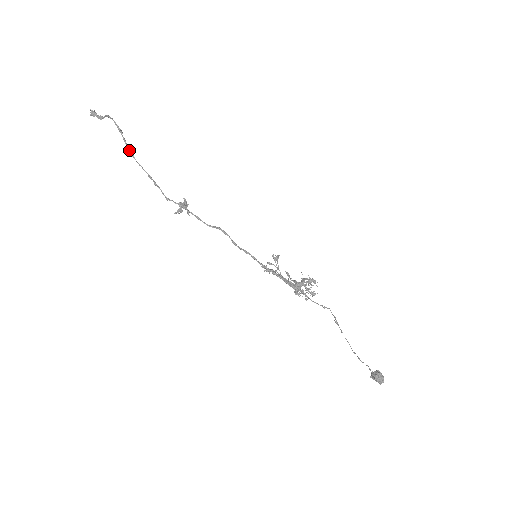
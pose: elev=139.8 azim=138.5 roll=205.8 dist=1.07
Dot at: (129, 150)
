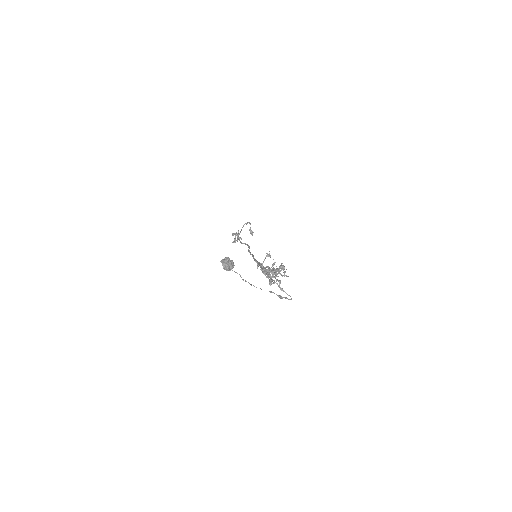
Dot at: occluded
